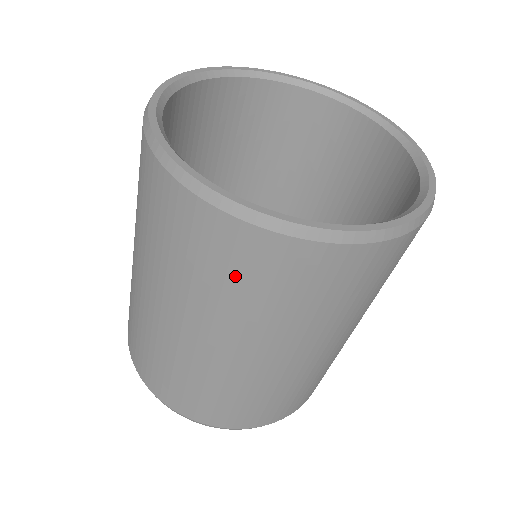
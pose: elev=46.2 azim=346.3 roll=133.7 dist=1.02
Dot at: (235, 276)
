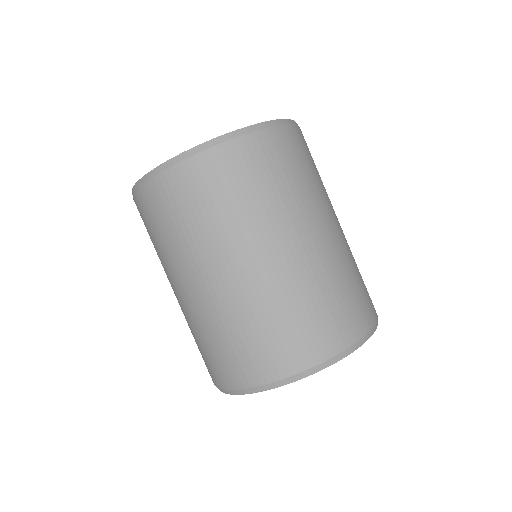
Dot at: (174, 214)
